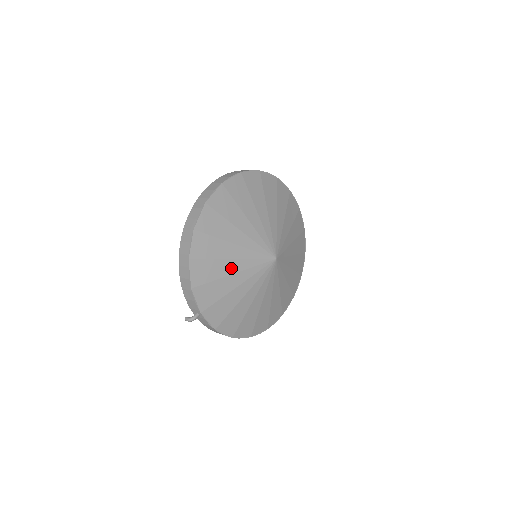
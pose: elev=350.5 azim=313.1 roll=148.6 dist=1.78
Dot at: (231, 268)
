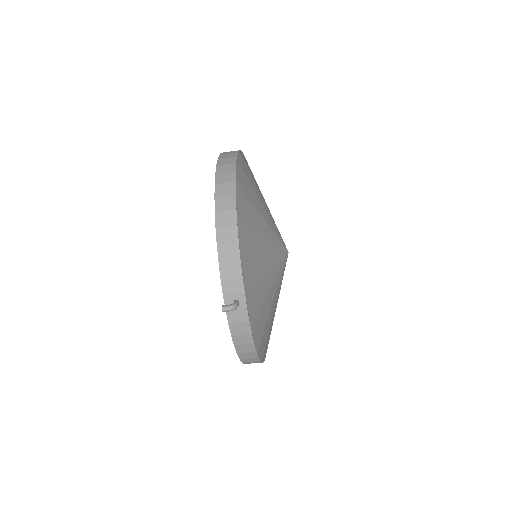
Dot at: (264, 245)
